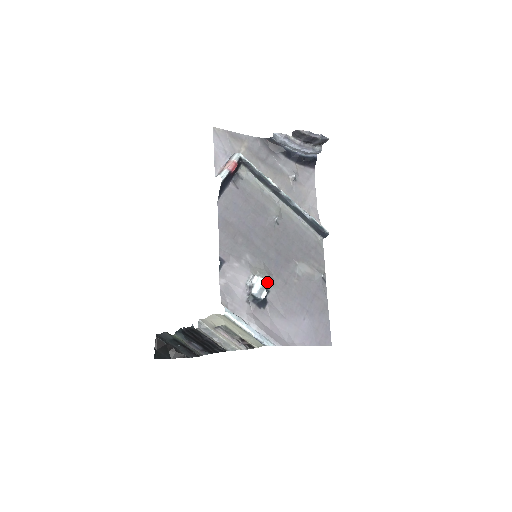
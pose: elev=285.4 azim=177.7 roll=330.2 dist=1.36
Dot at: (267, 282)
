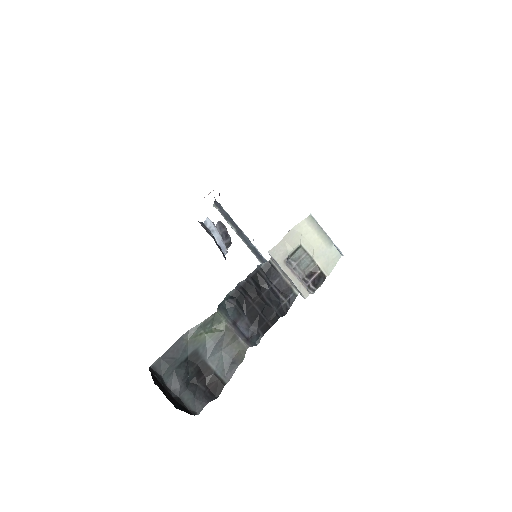
Dot at: occluded
